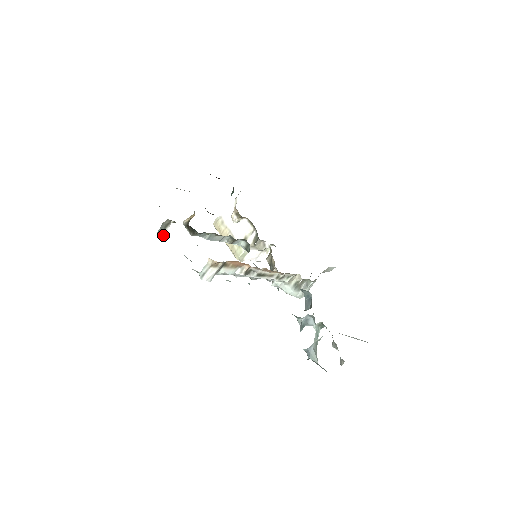
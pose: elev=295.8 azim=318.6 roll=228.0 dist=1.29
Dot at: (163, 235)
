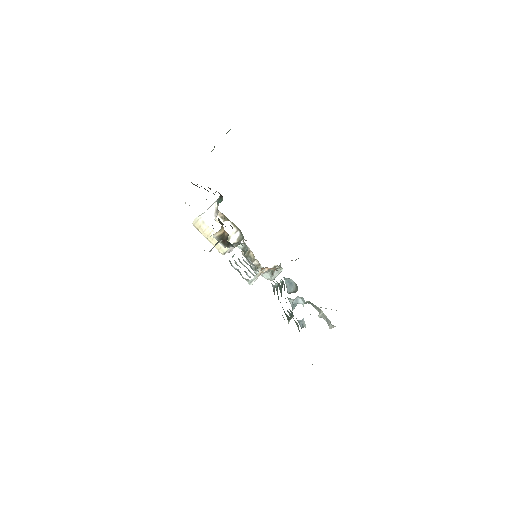
Dot at: occluded
